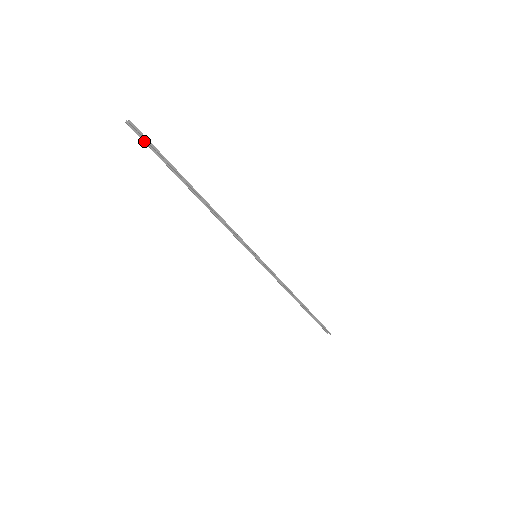
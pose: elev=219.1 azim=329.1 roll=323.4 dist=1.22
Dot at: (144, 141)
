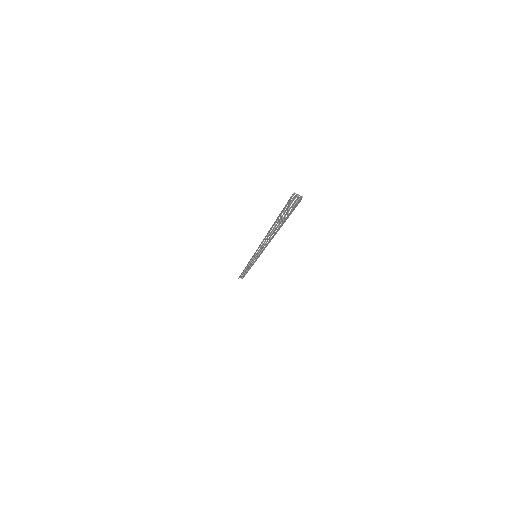
Dot at: (285, 206)
